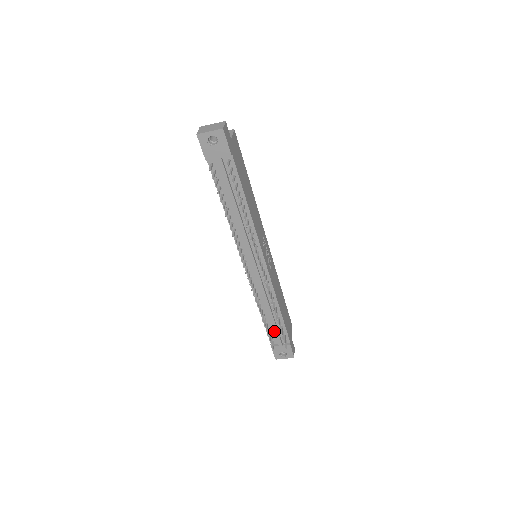
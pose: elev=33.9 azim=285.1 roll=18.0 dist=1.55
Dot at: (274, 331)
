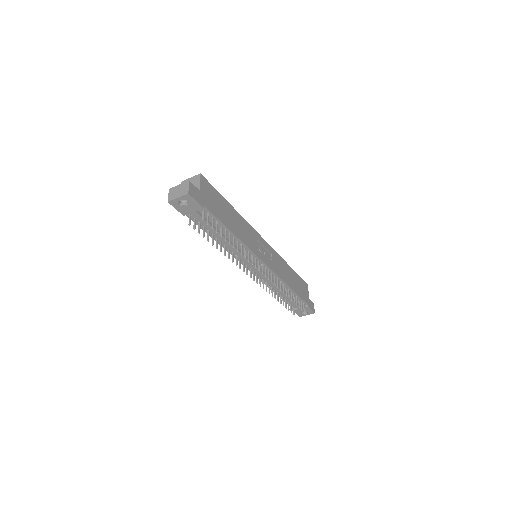
Dot at: (291, 302)
